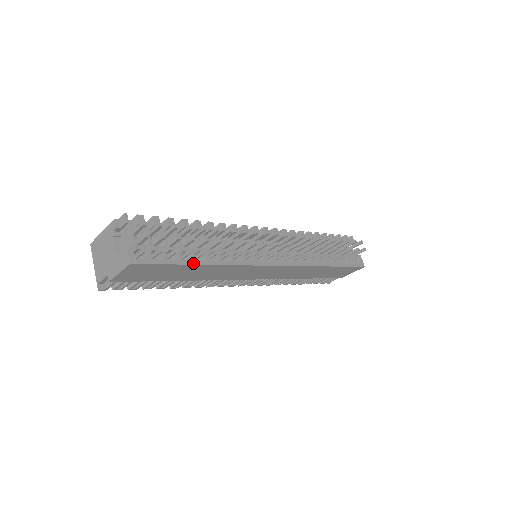
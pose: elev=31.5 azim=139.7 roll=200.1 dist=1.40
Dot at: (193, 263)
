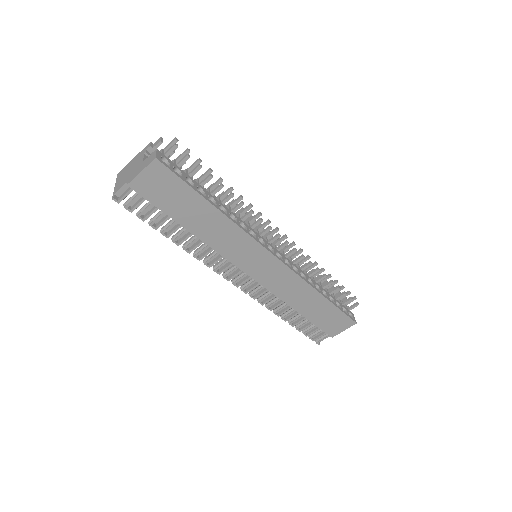
Dot at: (205, 198)
